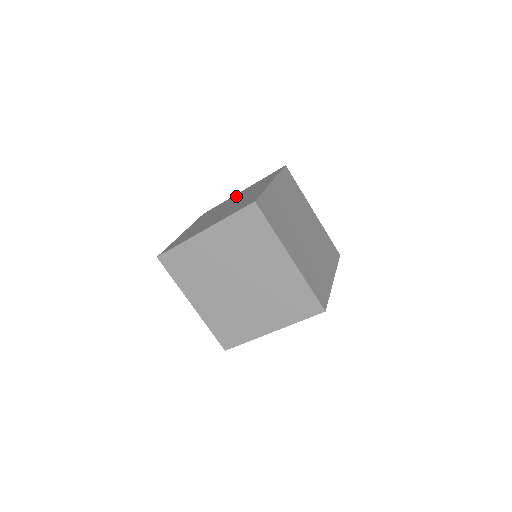
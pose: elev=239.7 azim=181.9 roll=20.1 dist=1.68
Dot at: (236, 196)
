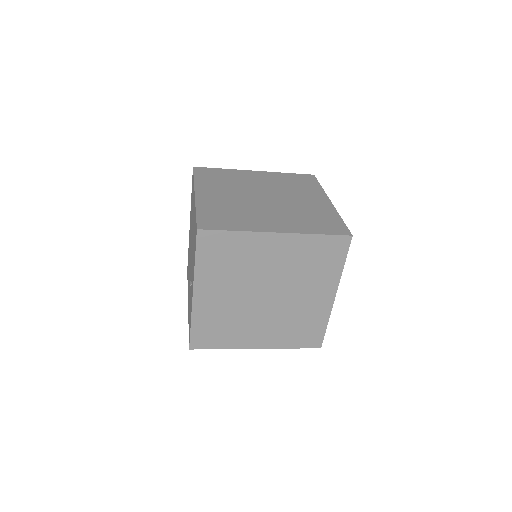
Dot at: (257, 178)
